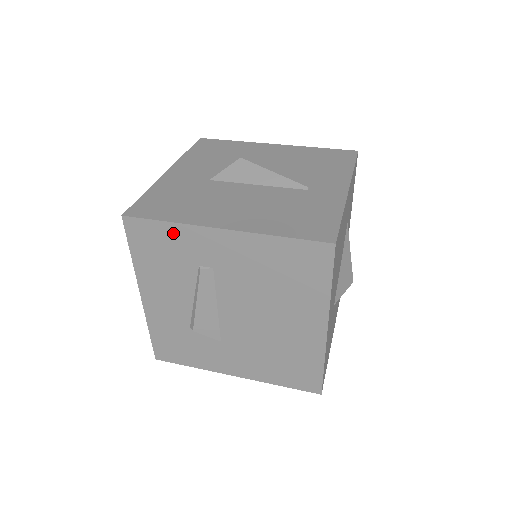
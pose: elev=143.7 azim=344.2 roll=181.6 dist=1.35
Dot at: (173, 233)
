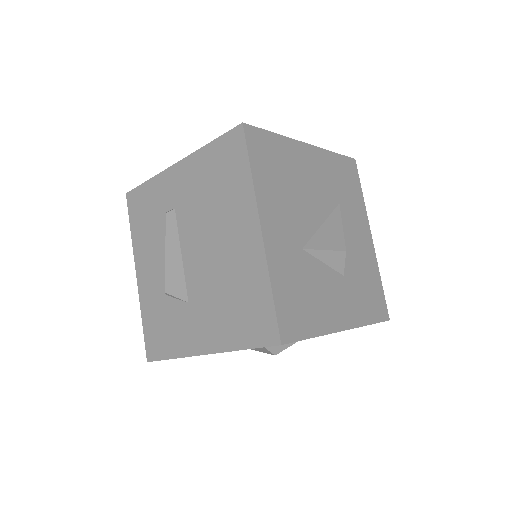
Dot at: (151, 189)
